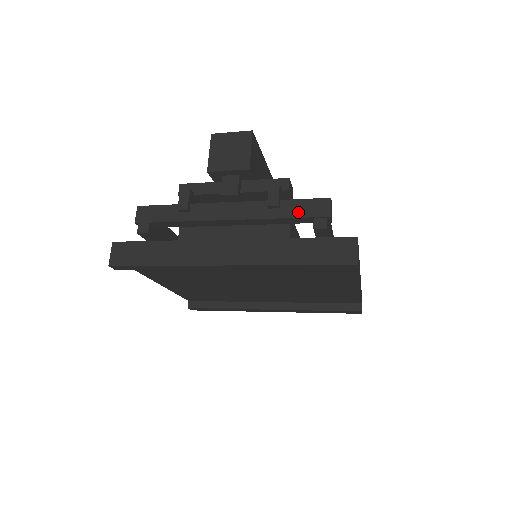
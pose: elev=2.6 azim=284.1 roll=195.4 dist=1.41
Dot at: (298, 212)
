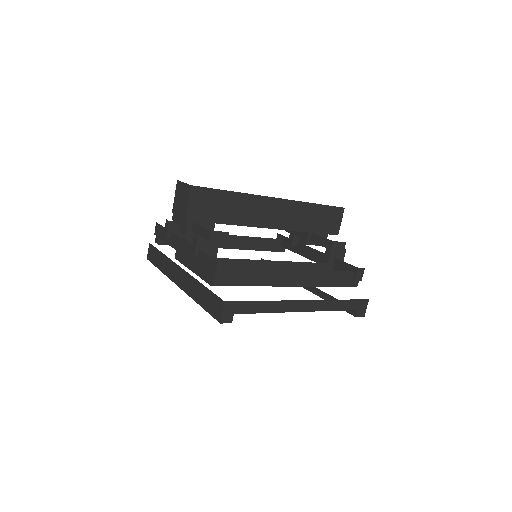
Dot at: (204, 265)
